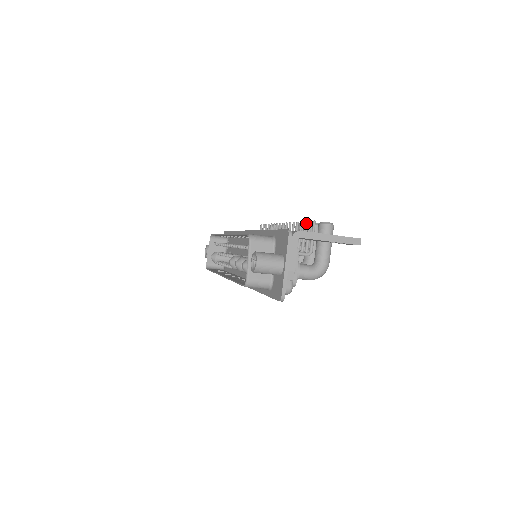
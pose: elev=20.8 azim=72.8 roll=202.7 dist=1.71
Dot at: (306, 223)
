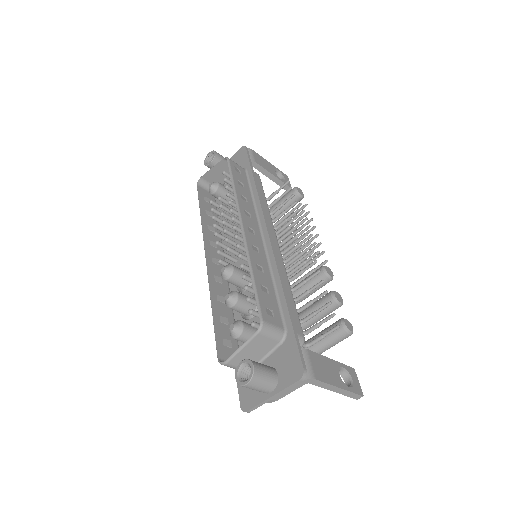
Dot at: occluded
